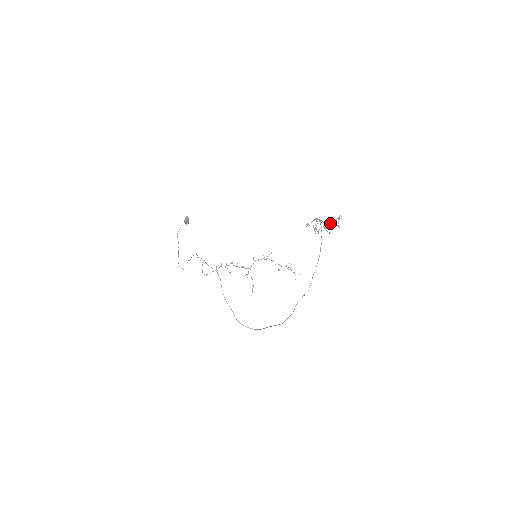
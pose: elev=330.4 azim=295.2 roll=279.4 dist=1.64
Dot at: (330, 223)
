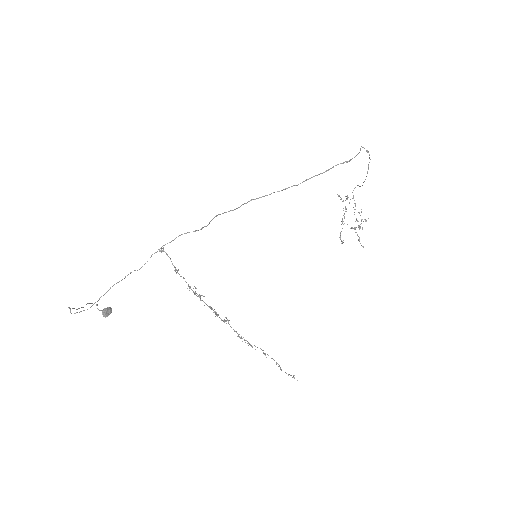
Dot at: (359, 212)
